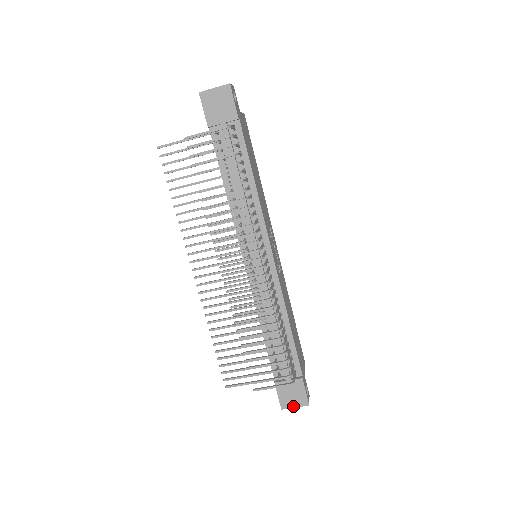
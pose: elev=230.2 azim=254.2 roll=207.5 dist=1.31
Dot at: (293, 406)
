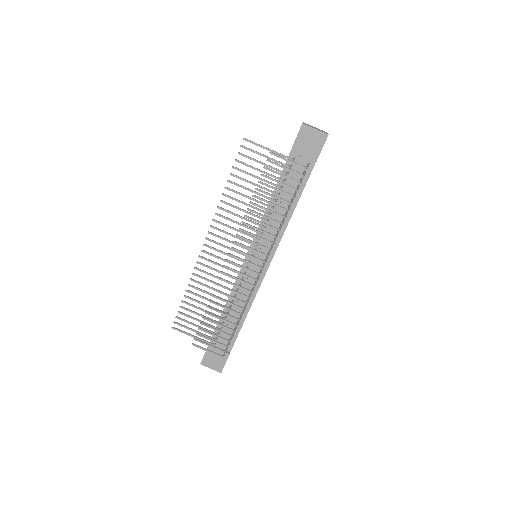
Dot at: (210, 367)
